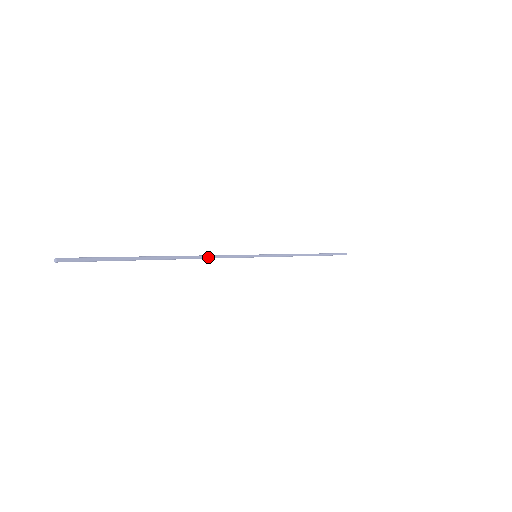
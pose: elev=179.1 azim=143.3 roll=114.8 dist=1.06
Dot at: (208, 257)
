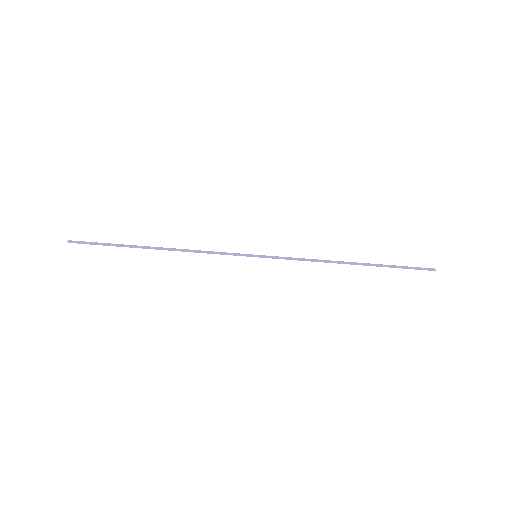
Dot at: (193, 251)
